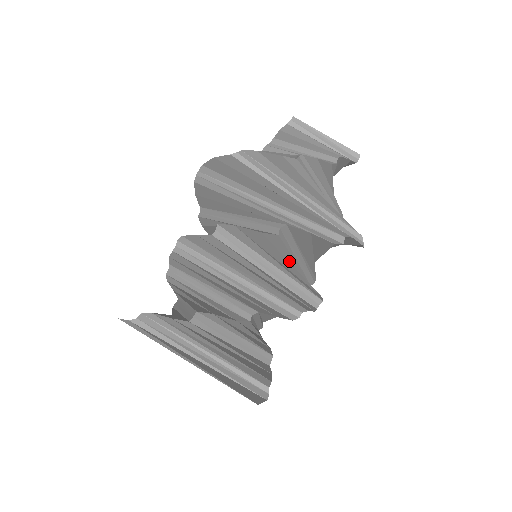
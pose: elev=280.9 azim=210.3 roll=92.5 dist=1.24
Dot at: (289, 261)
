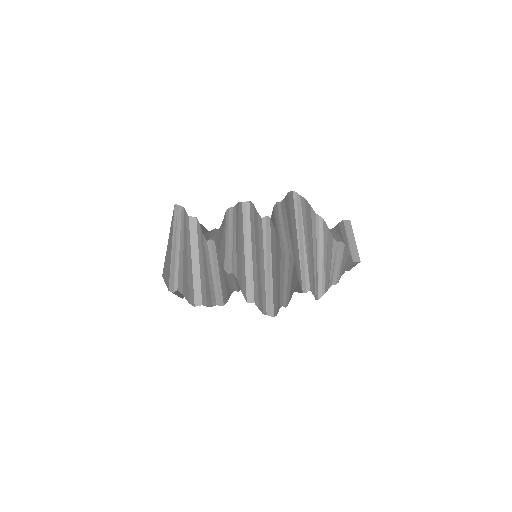
Dot at: (261, 257)
